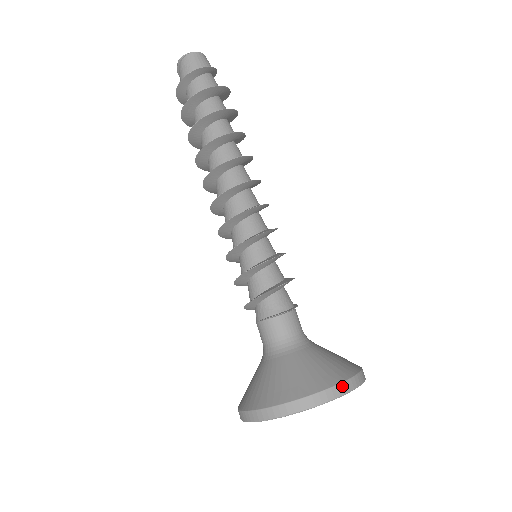
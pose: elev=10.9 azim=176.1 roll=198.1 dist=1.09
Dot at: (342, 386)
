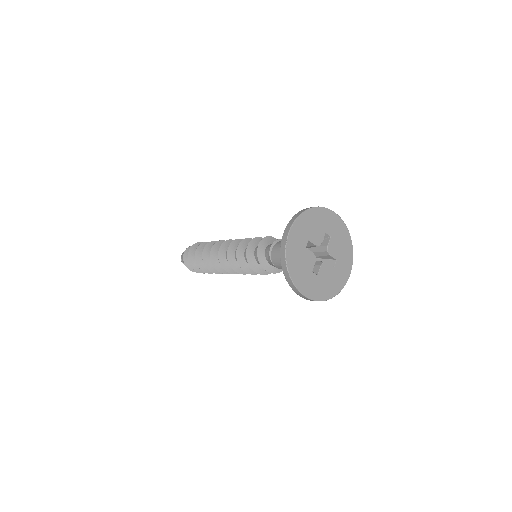
Dot at: (296, 215)
